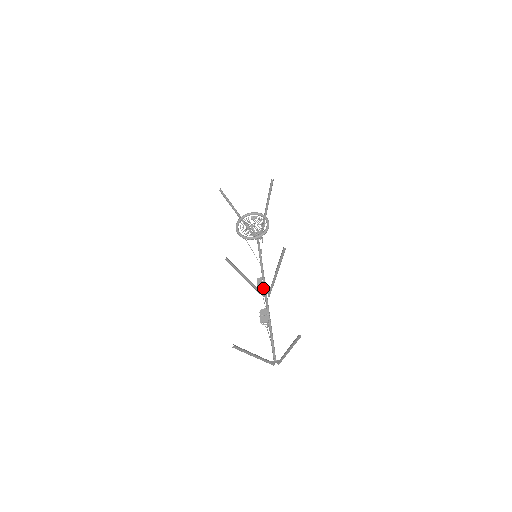
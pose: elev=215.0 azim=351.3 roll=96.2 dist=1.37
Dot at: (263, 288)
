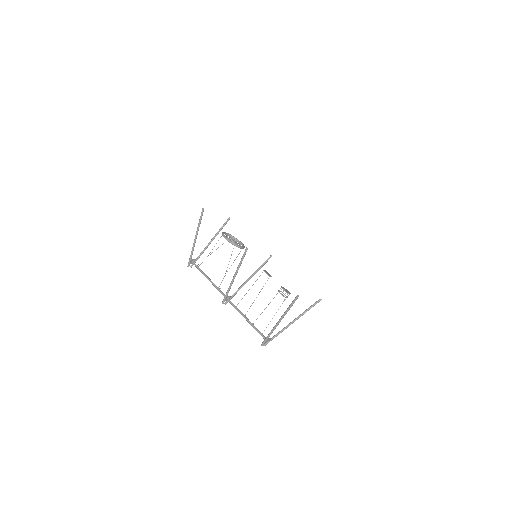
Dot at: occluded
